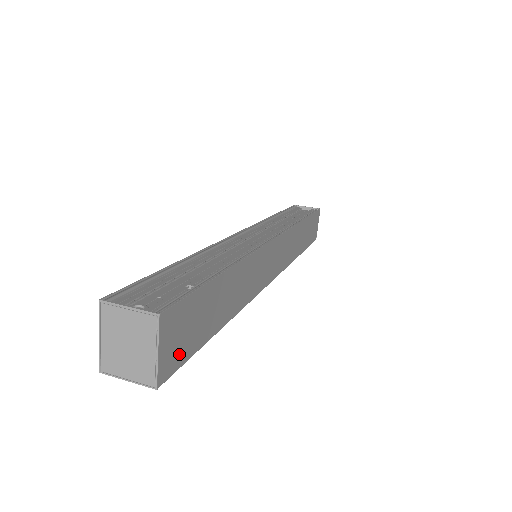
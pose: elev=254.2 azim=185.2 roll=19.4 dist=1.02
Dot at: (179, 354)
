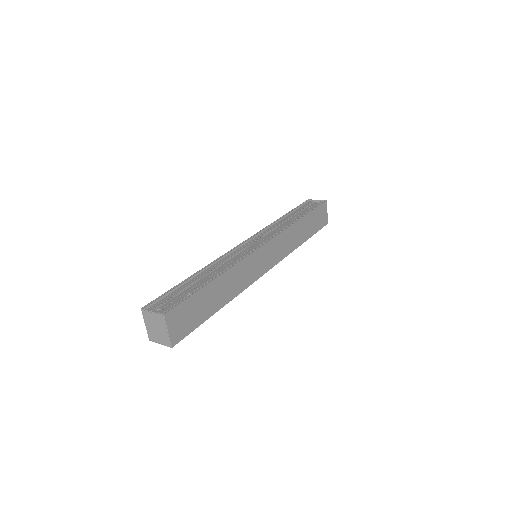
Dot at: (184, 330)
